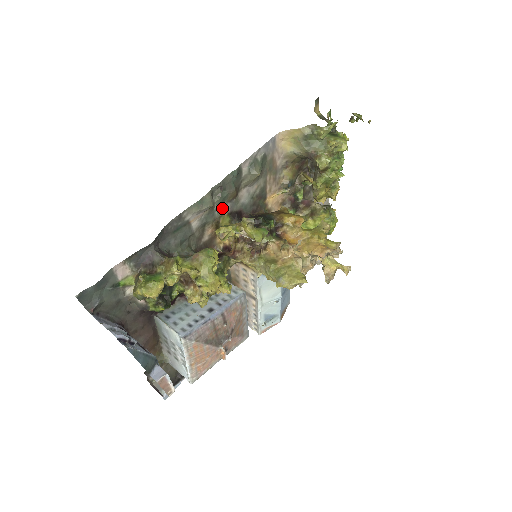
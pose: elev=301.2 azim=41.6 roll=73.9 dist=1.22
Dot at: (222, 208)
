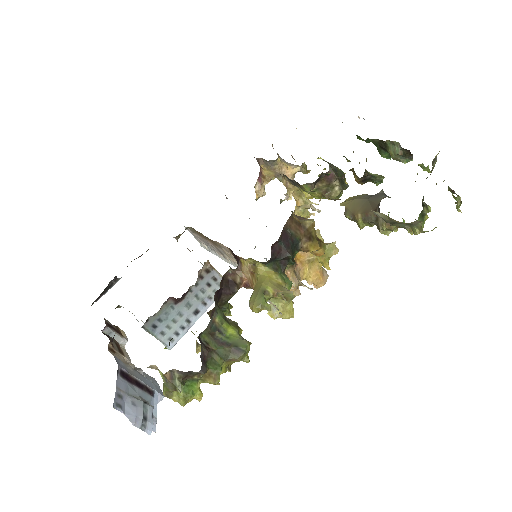
Dot at: occluded
